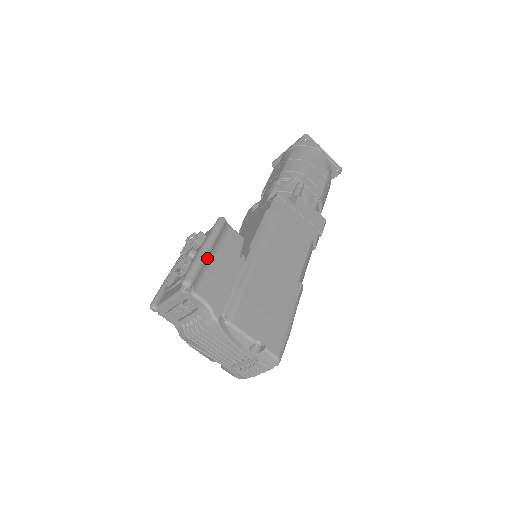
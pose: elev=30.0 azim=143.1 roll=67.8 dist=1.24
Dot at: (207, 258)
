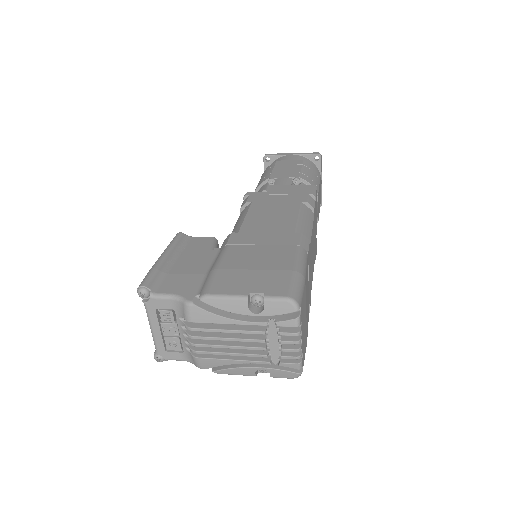
Dot at: (164, 264)
